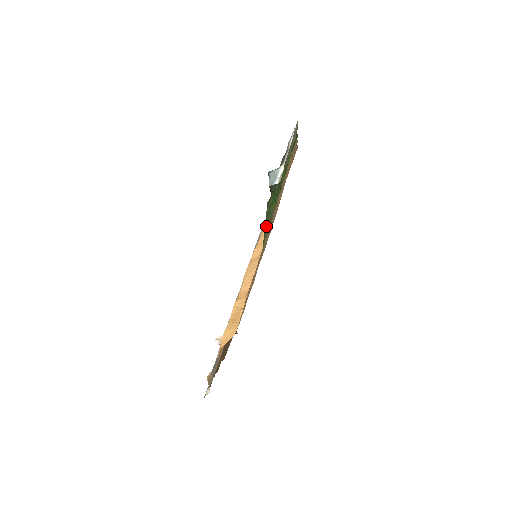
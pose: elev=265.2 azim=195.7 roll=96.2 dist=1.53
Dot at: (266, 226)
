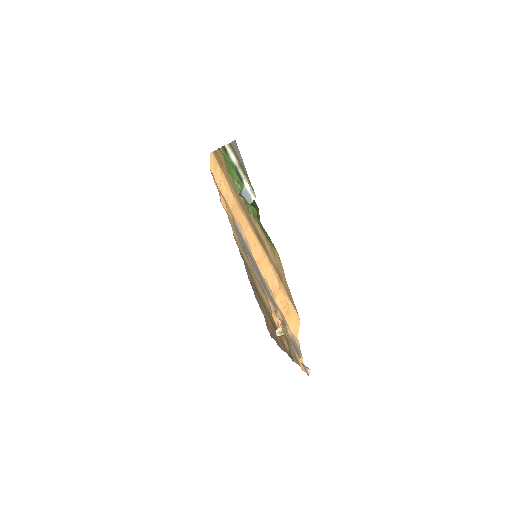
Dot at: (266, 233)
